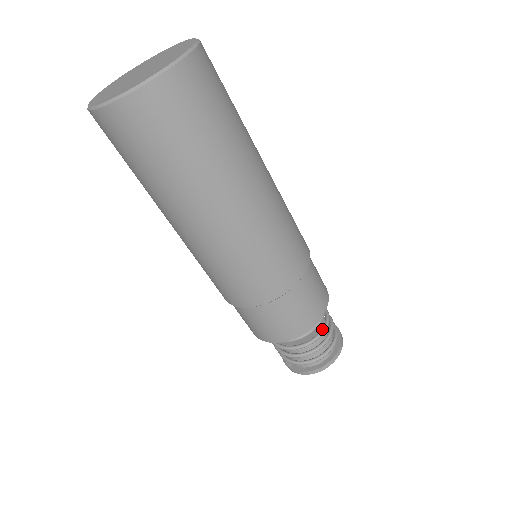
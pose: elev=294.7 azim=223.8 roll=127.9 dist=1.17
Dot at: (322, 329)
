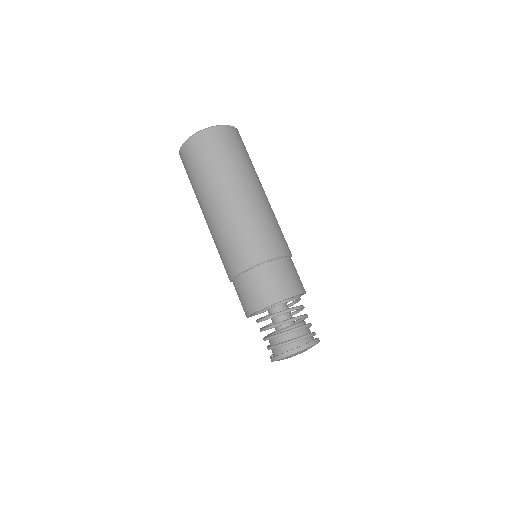
Dot at: occluded
